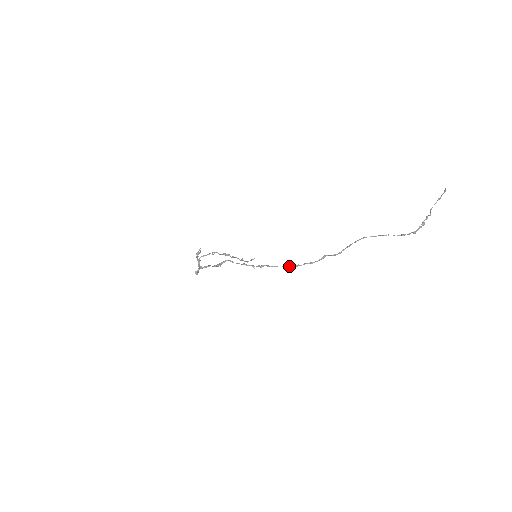
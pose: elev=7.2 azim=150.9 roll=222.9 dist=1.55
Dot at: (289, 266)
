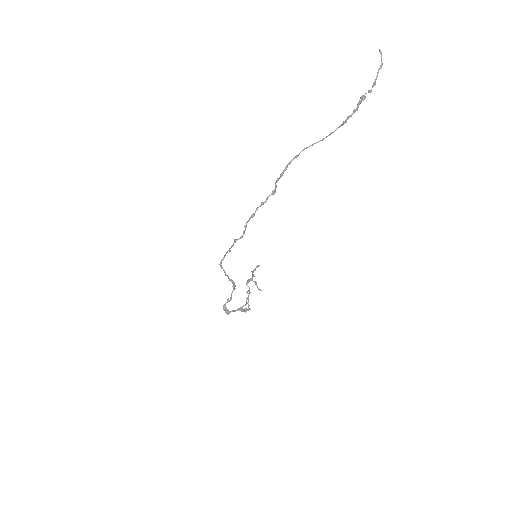
Dot at: (248, 220)
